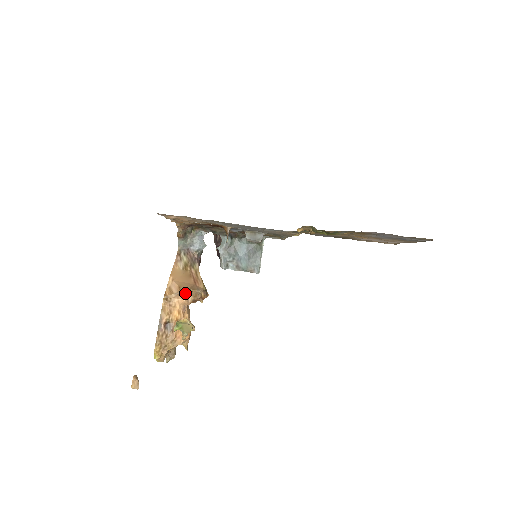
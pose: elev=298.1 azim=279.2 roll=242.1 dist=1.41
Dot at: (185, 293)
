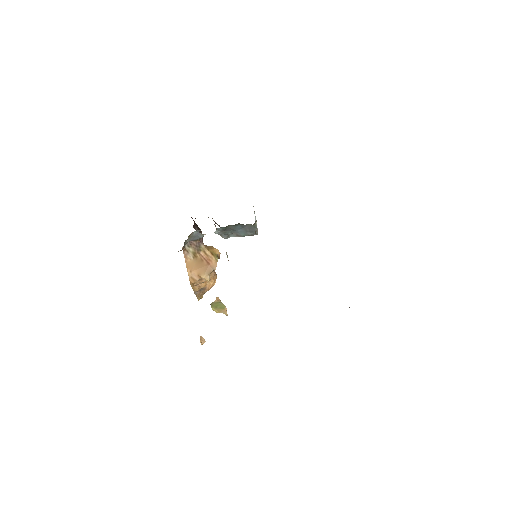
Dot at: (206, 279)
